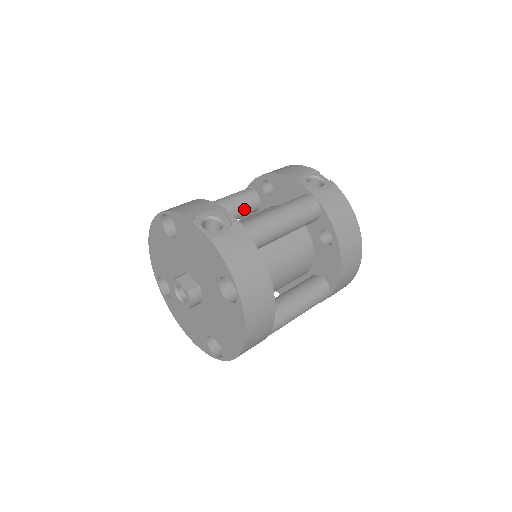
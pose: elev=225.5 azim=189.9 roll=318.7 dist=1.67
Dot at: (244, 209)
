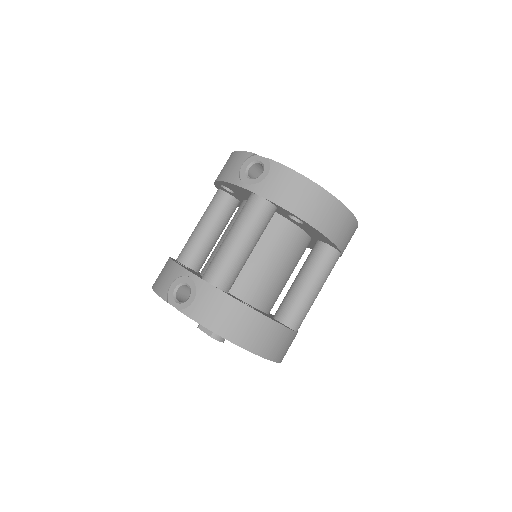
Dot at: (223, 217)
